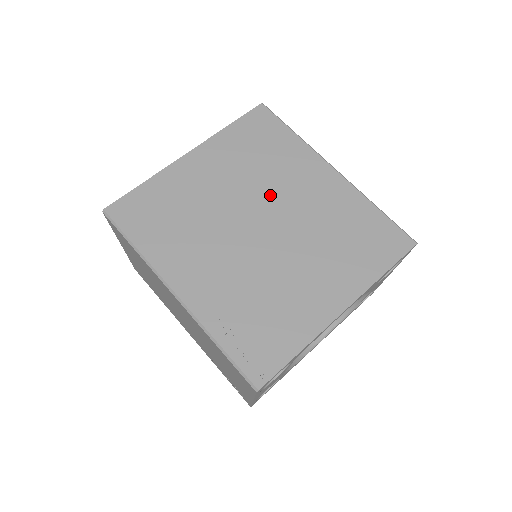
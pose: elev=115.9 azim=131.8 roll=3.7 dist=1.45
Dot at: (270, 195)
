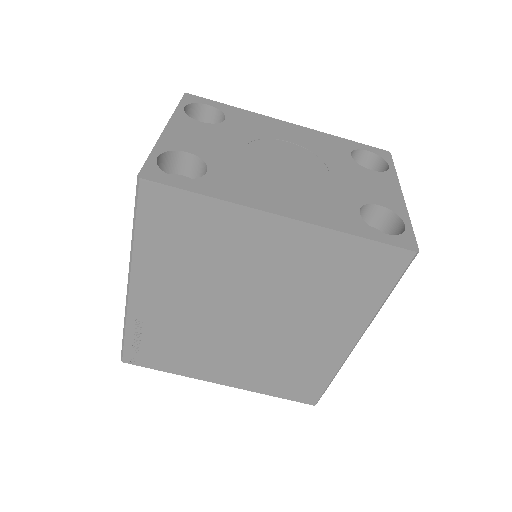
Dot at: (286, 310)
